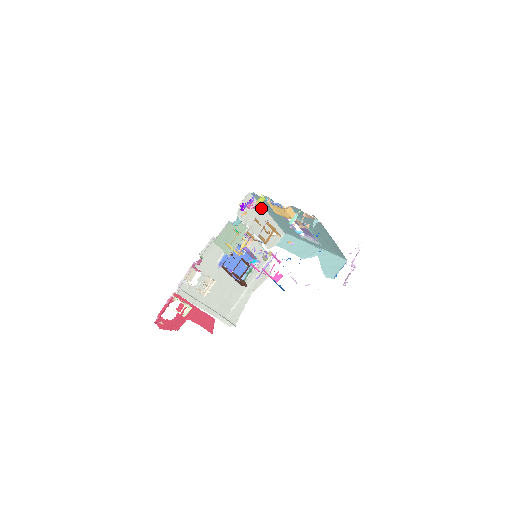
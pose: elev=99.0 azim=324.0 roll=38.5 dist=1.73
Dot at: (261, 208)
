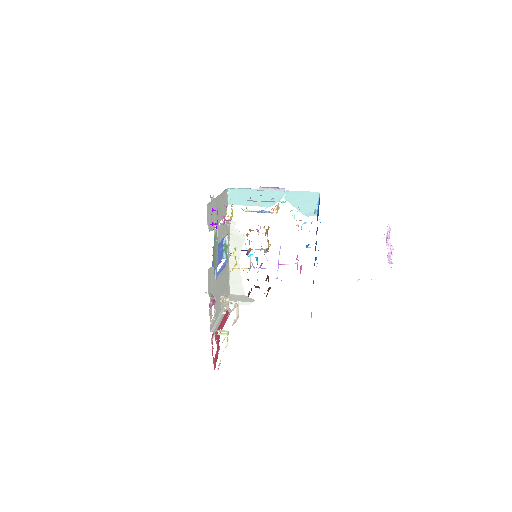
Dot at: (214, 200)
